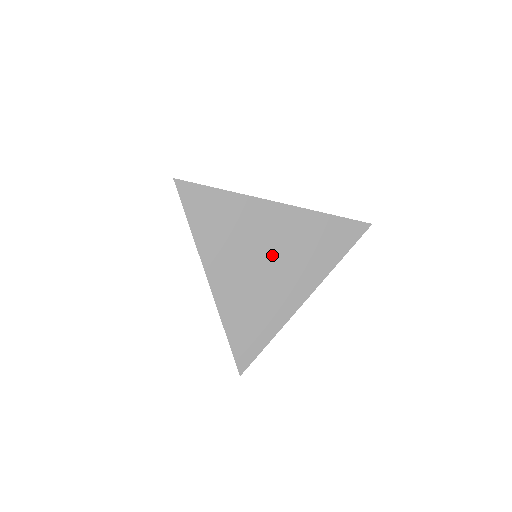
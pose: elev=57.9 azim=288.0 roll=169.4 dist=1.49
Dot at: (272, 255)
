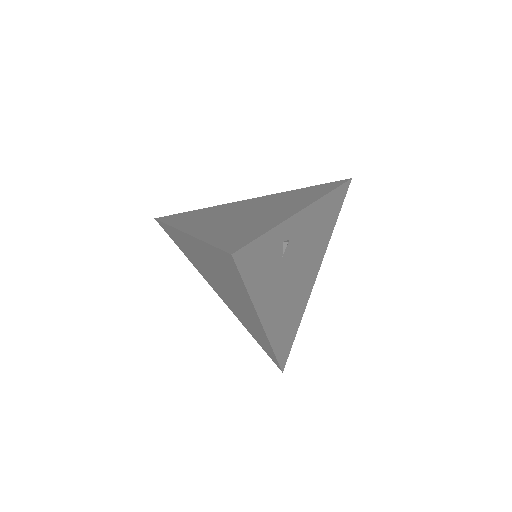
Dot at: (252, 209)
